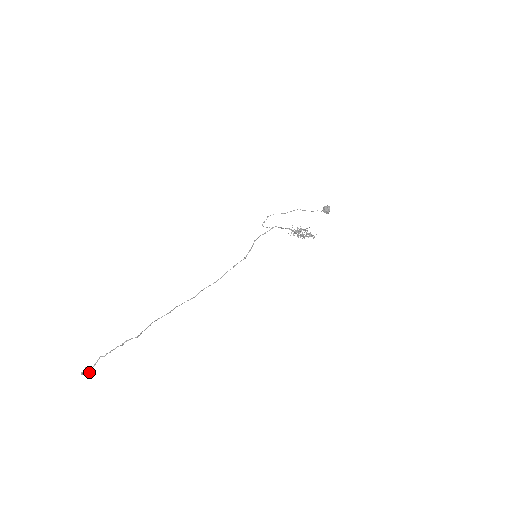
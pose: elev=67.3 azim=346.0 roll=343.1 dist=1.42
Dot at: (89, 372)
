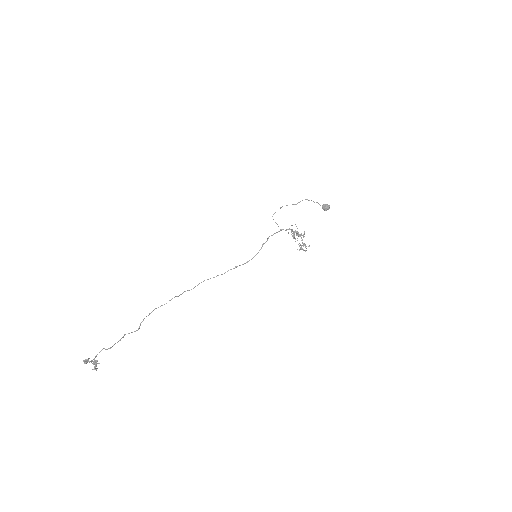
Dot at: (96, 368)
